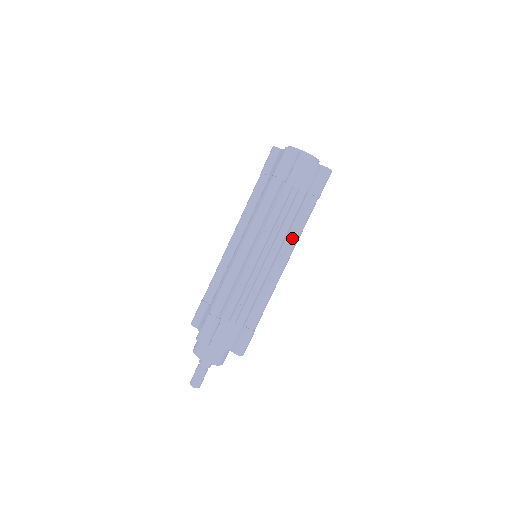
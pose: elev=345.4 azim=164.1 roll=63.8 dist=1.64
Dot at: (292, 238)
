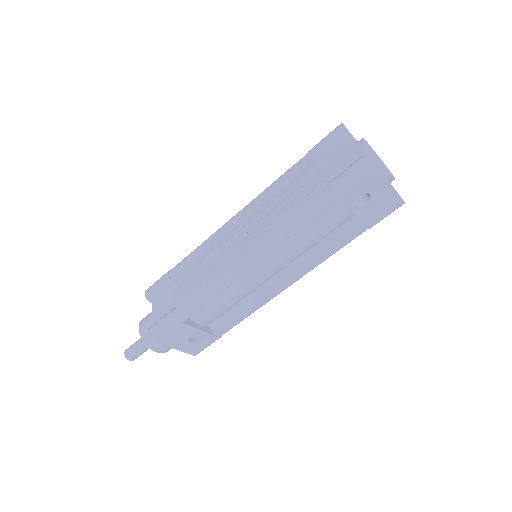
Dot at: (274, 230)
